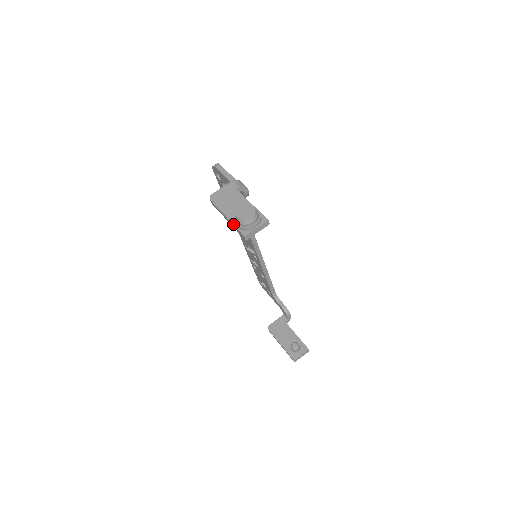
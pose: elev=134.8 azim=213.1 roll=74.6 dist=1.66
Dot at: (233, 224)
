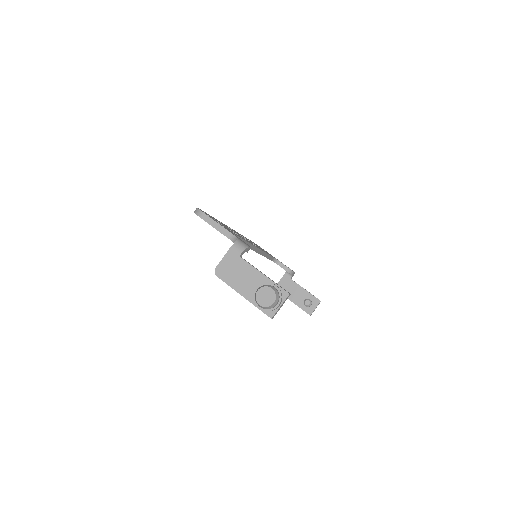
Dot at: (254, 305)
